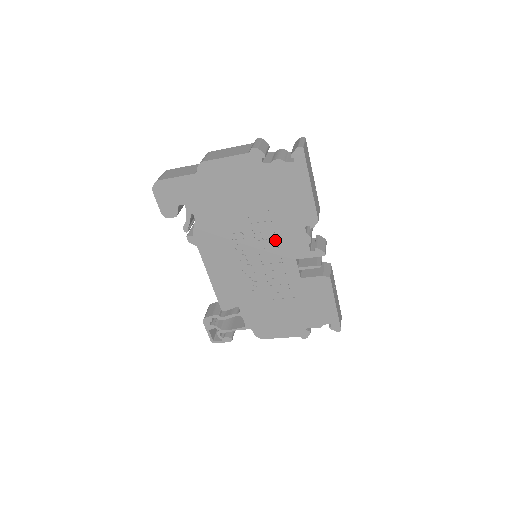
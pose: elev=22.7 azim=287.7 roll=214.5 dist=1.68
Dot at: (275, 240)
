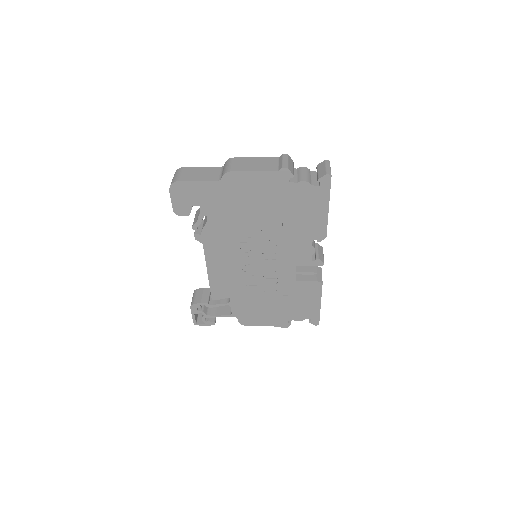
Dot at: (281, 248)
